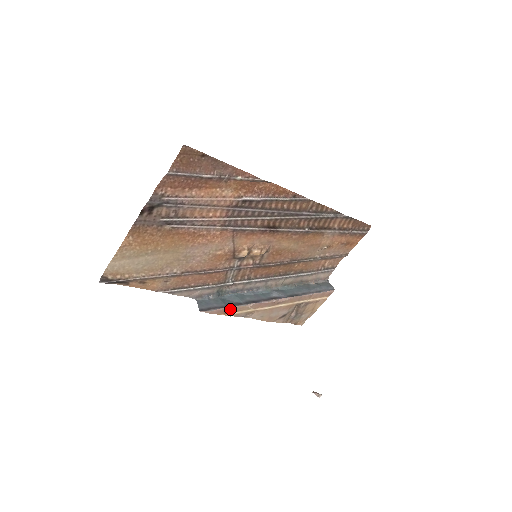
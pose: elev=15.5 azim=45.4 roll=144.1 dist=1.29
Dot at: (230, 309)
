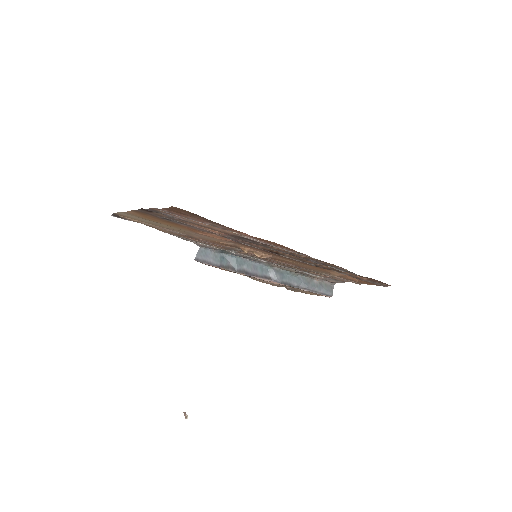
Dot at: (223, 269)
